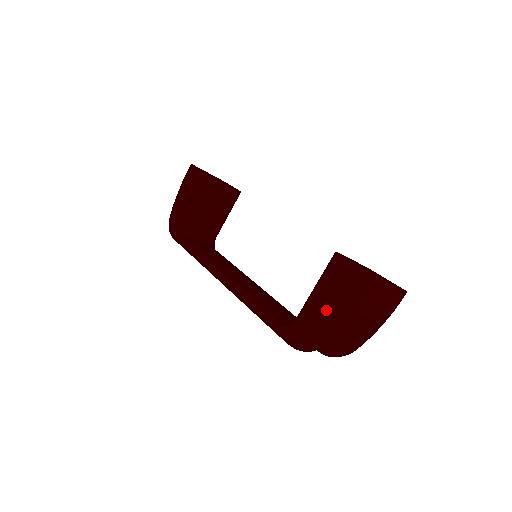
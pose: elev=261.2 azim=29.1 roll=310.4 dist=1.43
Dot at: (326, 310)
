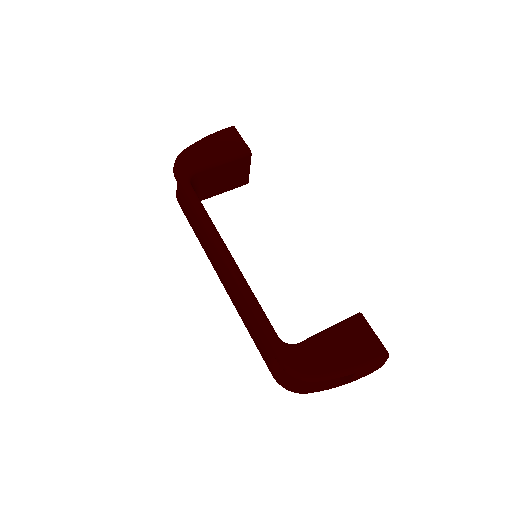
Dot at: (335, 354)
